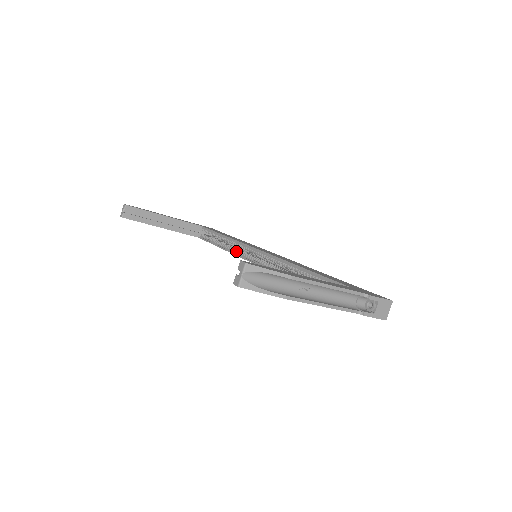
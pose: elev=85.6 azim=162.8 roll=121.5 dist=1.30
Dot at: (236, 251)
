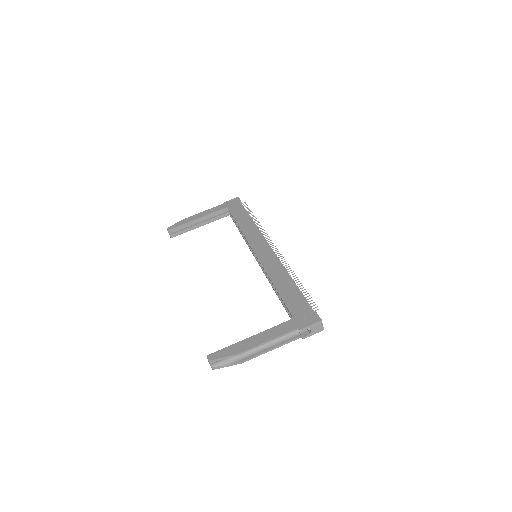
Dot at: occluded
